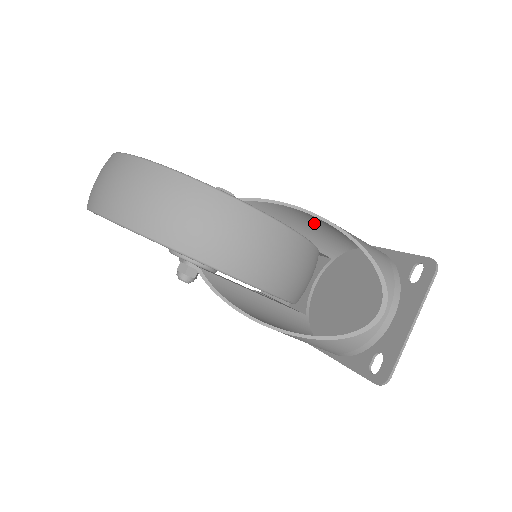
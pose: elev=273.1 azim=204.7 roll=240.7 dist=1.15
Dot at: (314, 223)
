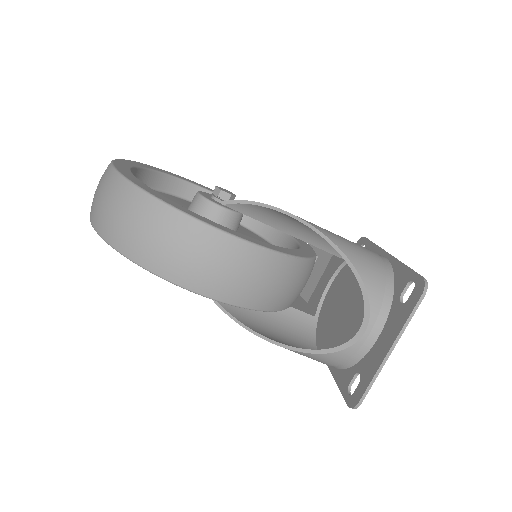
Dot at: occluded
